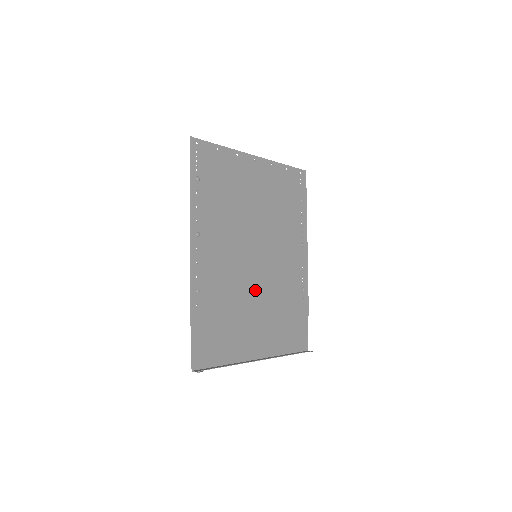
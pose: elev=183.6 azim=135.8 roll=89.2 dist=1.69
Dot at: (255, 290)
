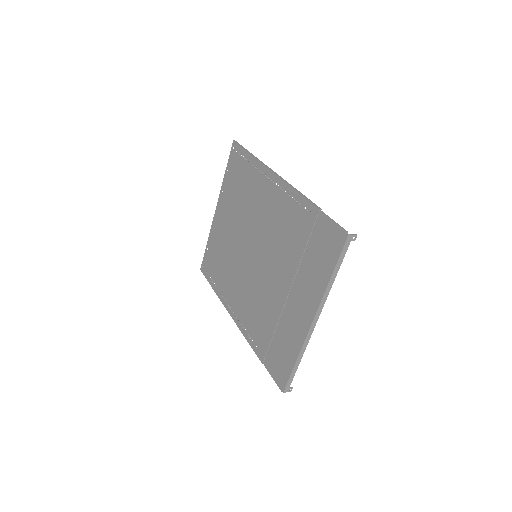
Dot at: (273, 273)
